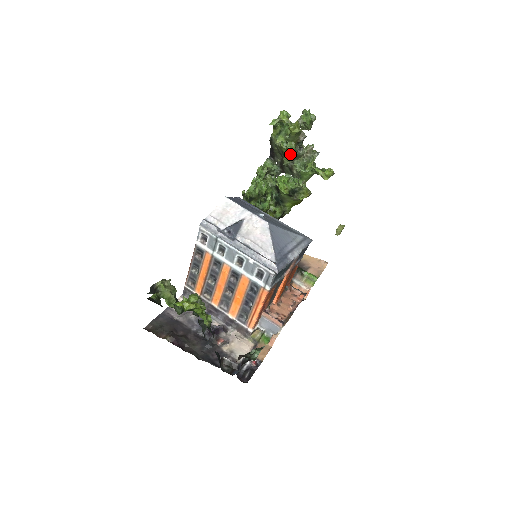
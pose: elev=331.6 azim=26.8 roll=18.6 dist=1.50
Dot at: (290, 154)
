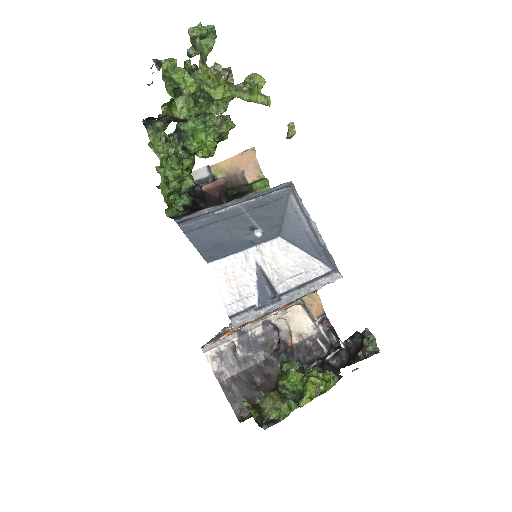
Dot at: occluded
